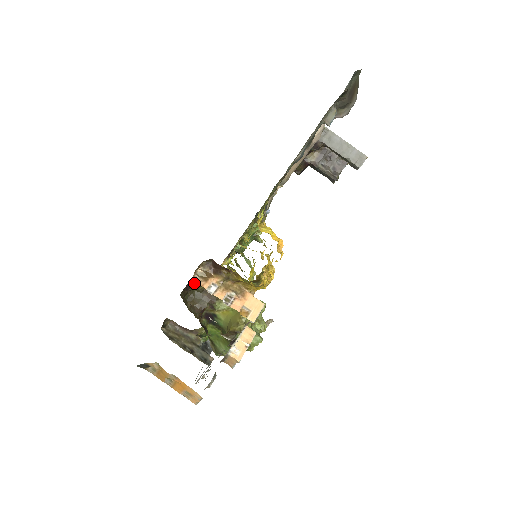
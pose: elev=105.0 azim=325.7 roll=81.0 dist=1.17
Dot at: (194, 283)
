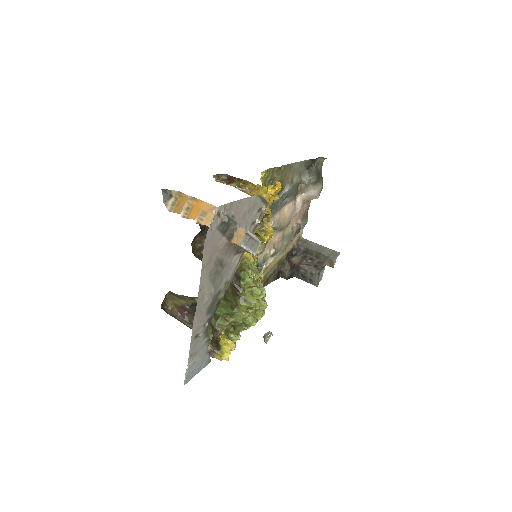
Dot at: (205, 235)
